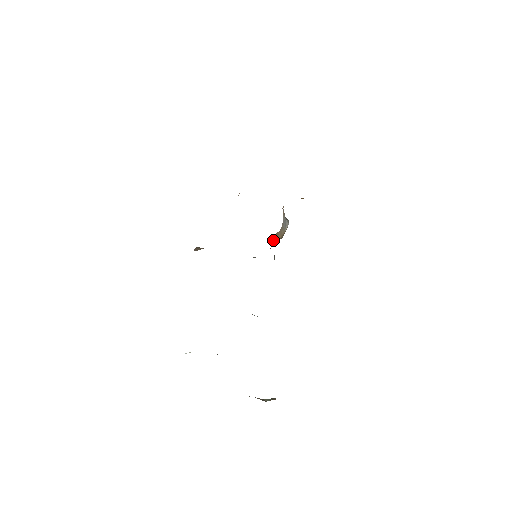
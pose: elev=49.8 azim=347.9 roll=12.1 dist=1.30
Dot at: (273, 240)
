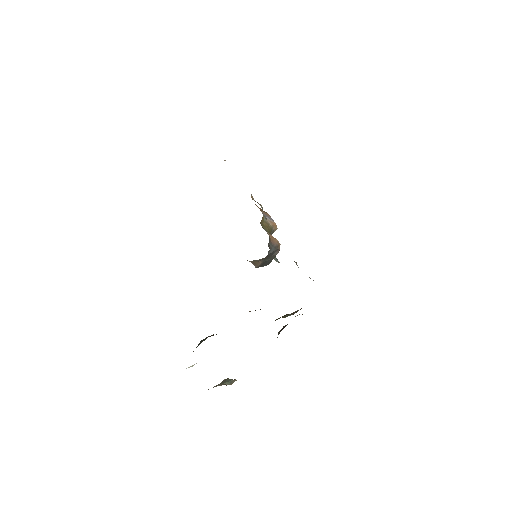
Dot at: occluded
